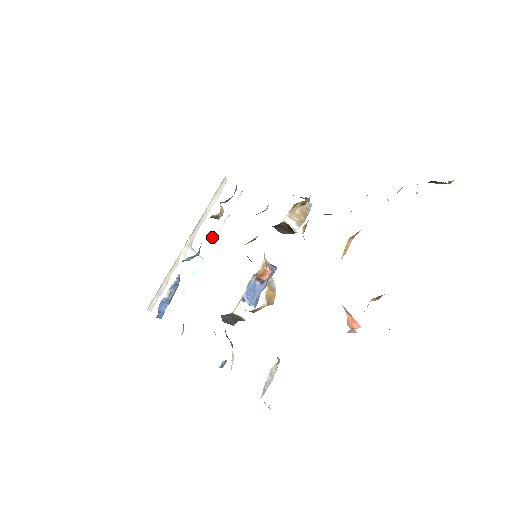
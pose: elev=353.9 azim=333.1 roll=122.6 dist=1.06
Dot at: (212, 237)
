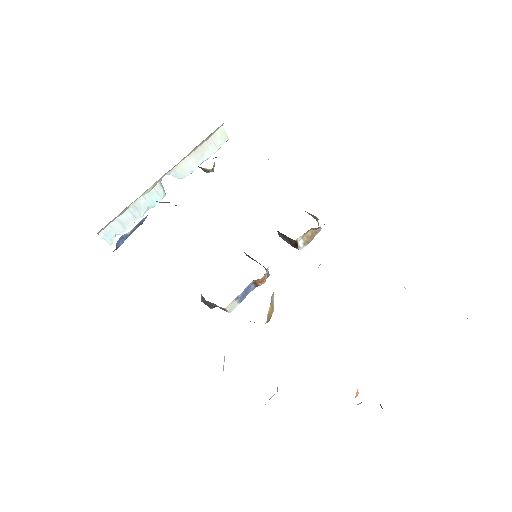
Dot at: (183, 176)
